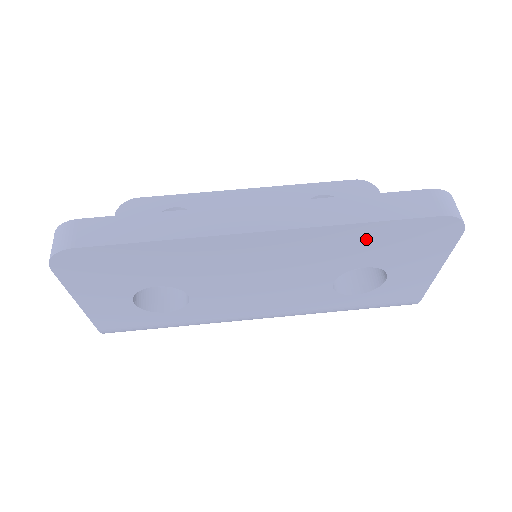
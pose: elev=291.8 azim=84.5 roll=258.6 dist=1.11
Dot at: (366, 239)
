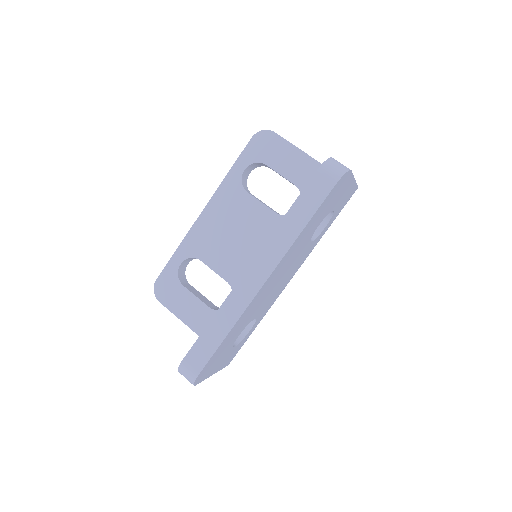
Dot at: (310, 226)
